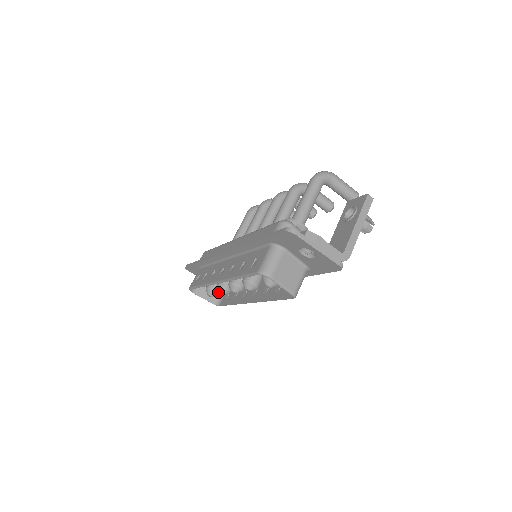
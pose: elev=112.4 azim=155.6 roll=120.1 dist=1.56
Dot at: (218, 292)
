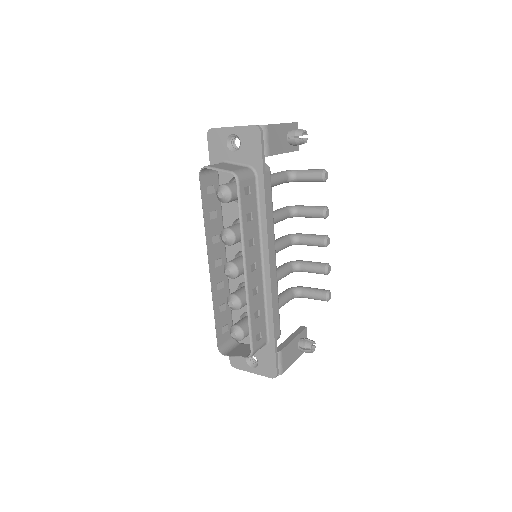
Dot at: (228, 304)
